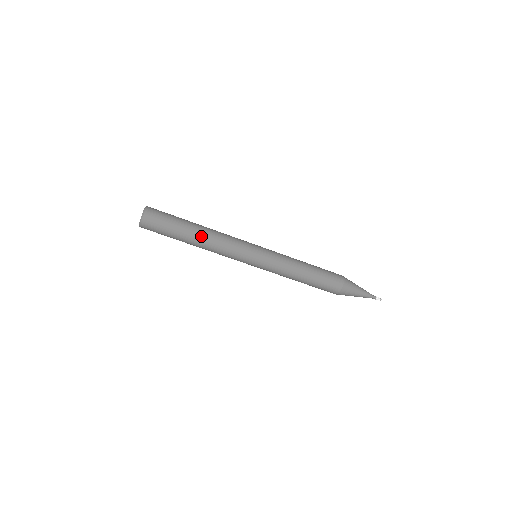
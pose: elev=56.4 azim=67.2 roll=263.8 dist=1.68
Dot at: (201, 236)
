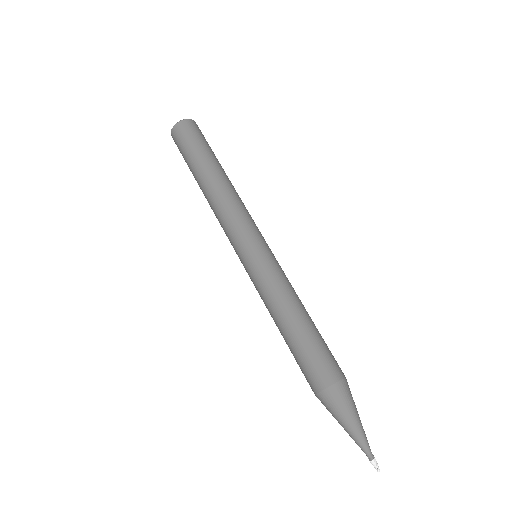
Dot at: (211, 182)
